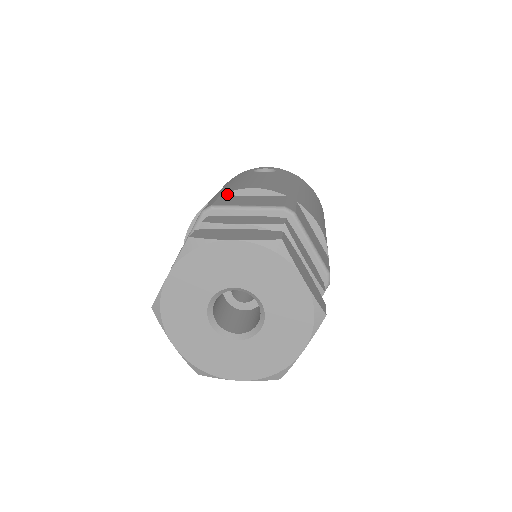
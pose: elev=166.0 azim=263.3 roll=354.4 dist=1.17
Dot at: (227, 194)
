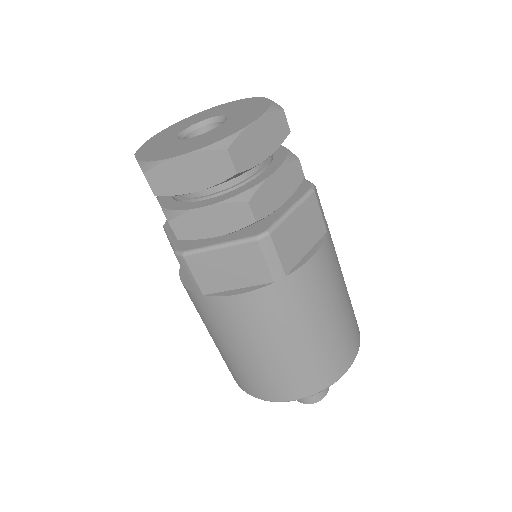
Dot at: occluded
